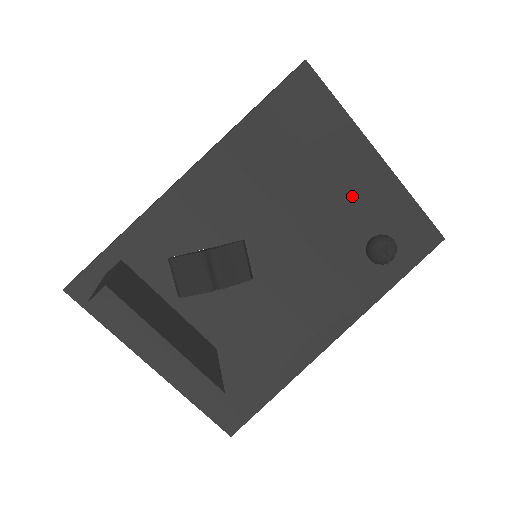
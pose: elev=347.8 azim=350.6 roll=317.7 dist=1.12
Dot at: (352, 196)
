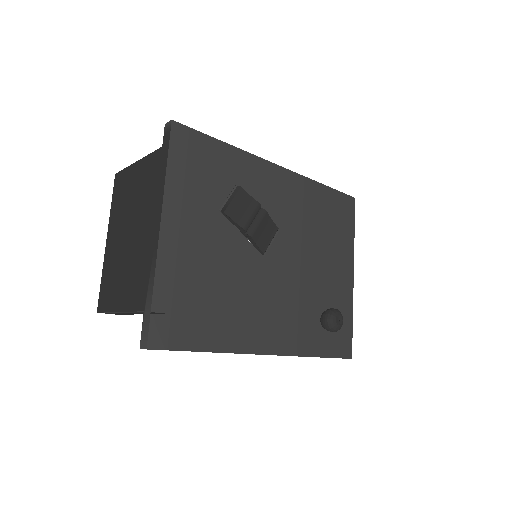
Dot at: (332, 278)
